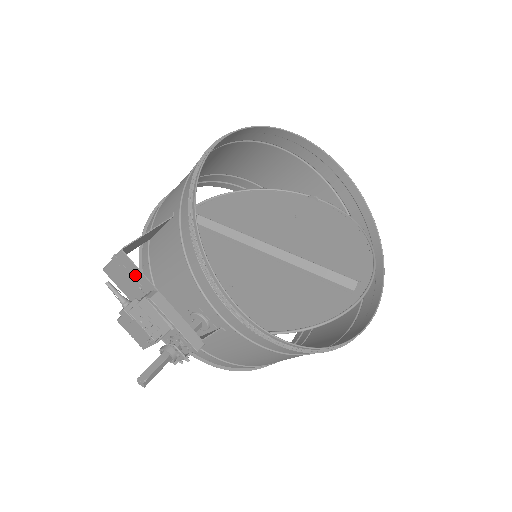
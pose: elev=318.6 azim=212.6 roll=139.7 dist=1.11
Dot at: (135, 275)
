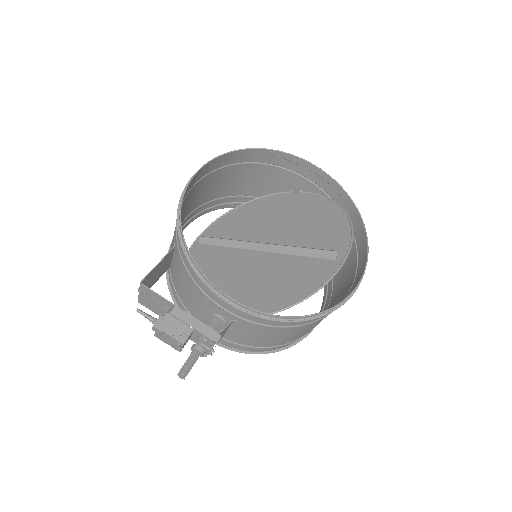
Dot at: (157, 299)
